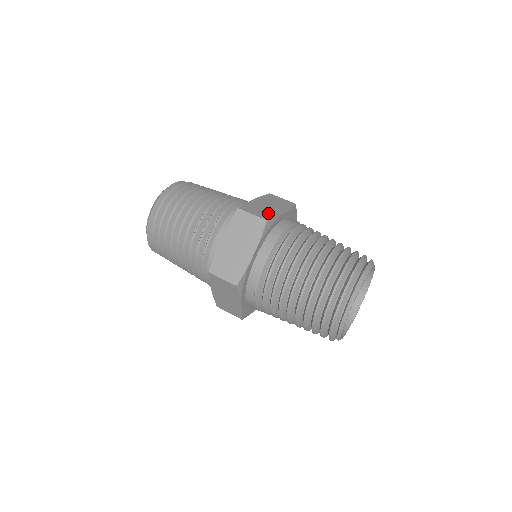
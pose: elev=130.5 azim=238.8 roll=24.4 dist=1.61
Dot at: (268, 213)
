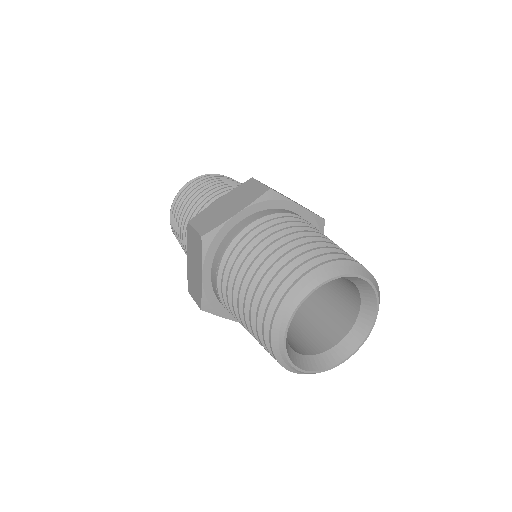
Dot at: occluded
